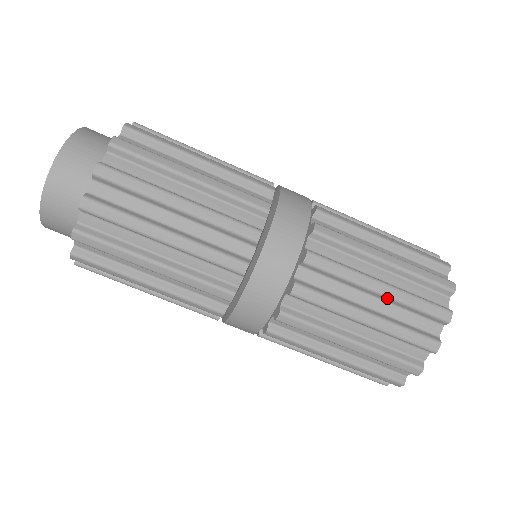
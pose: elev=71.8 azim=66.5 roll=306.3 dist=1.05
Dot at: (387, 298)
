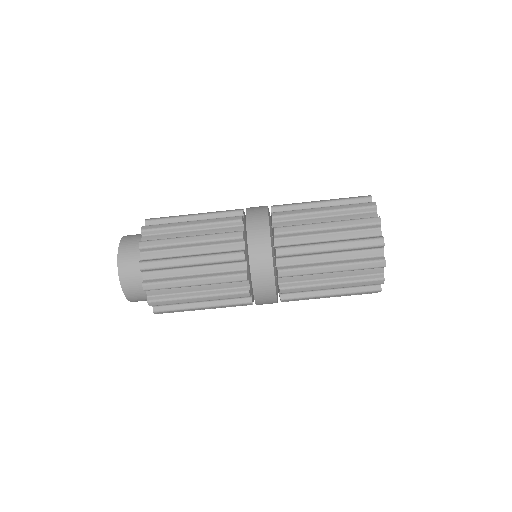
Dot at: occluded
